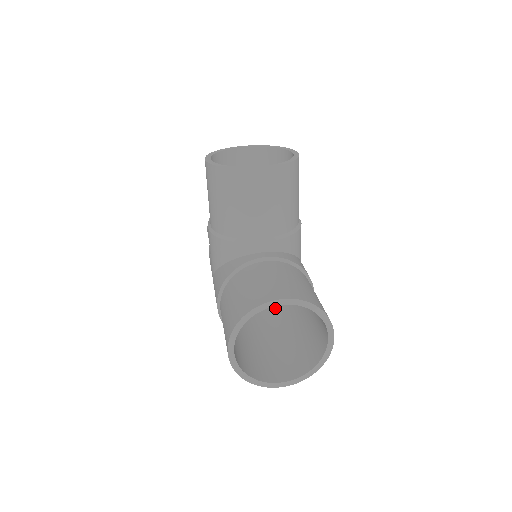
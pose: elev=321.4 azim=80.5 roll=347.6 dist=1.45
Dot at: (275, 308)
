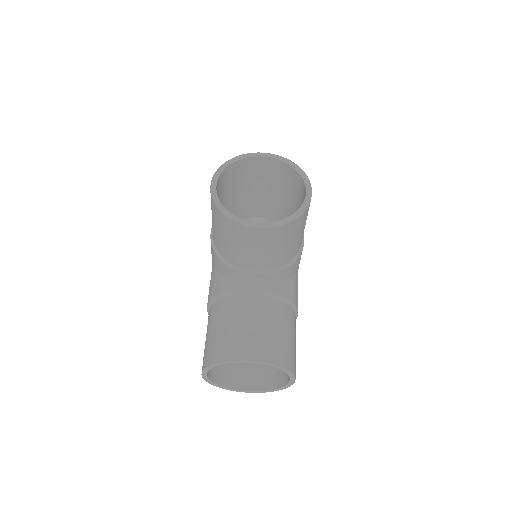
Dot at: occluded
